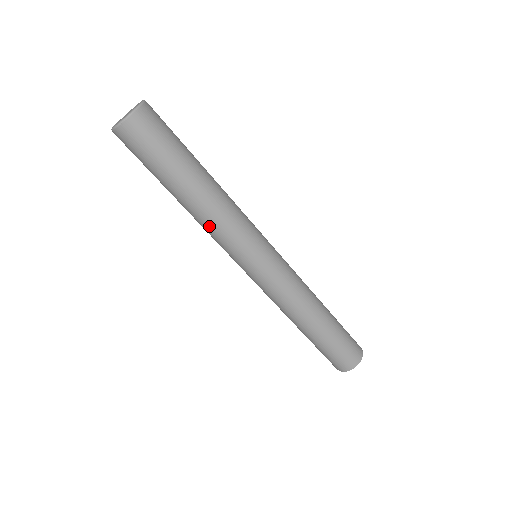
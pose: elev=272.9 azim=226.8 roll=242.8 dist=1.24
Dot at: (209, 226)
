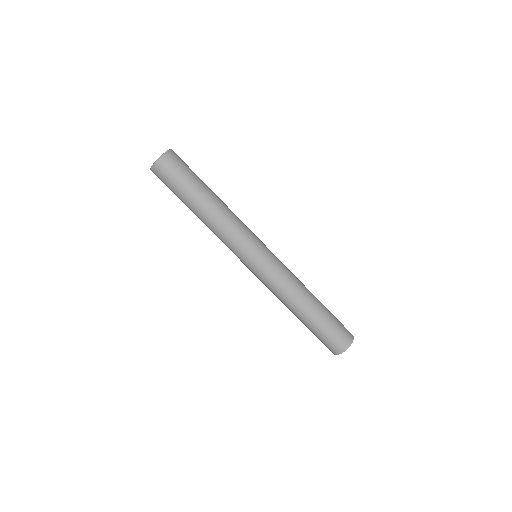
Dot at: occluded
